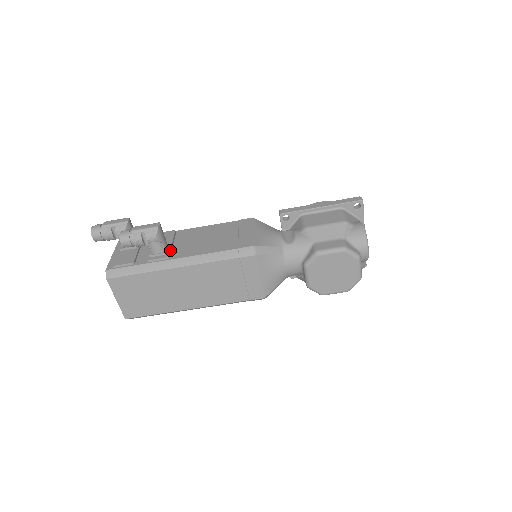
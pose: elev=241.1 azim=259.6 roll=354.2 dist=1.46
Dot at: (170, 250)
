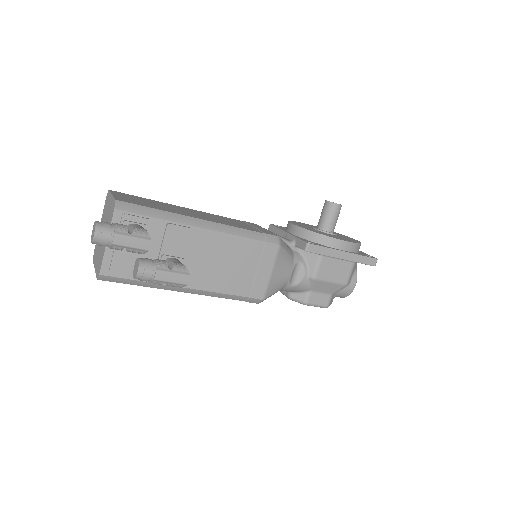
Dot at: occluded
